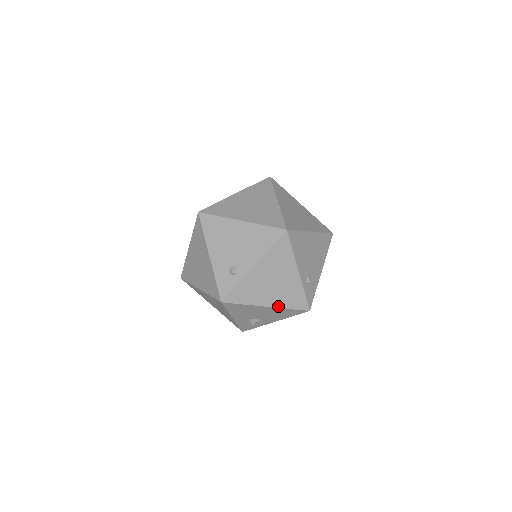
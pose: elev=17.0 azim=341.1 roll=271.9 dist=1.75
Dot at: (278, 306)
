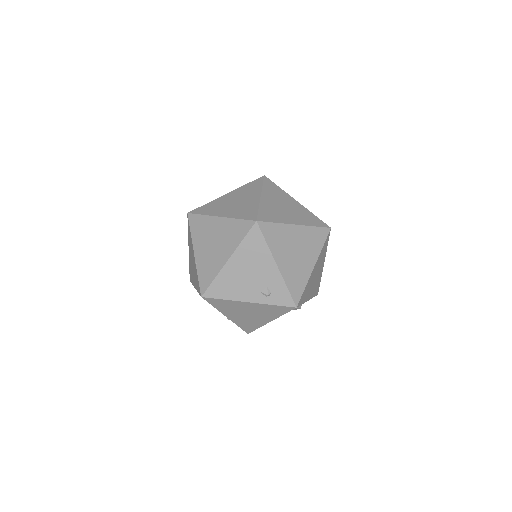
Dot at: (275, 318)
